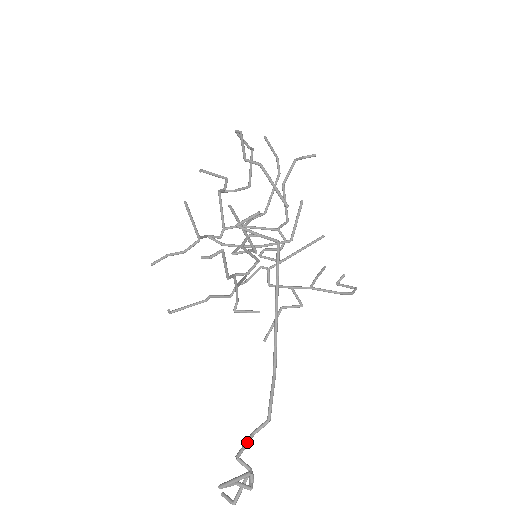
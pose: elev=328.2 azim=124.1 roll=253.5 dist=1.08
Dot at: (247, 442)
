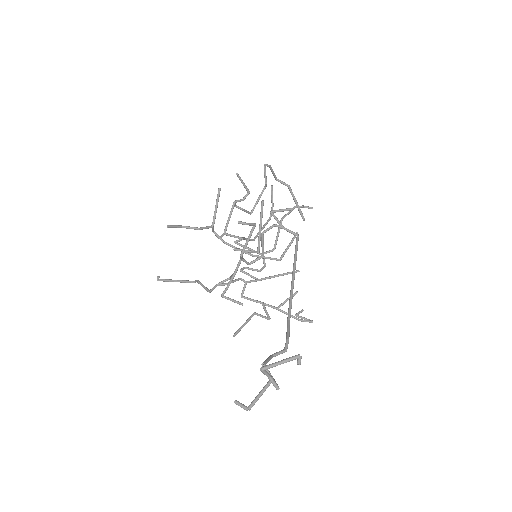
Dot at: (270, 358)
